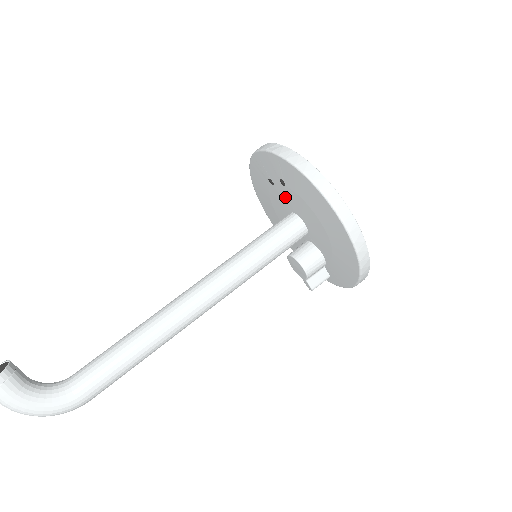
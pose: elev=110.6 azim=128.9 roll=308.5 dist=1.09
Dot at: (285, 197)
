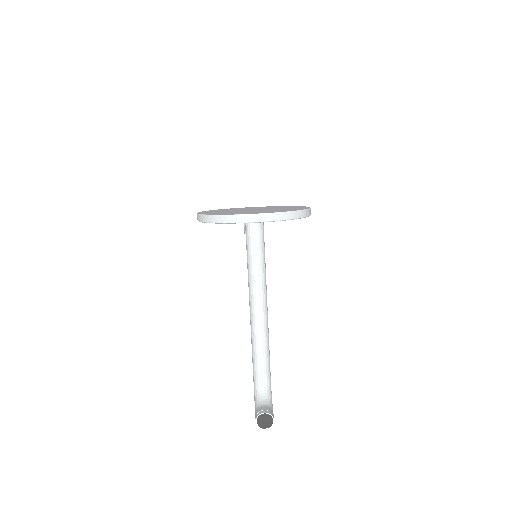
Dot at: occluded
